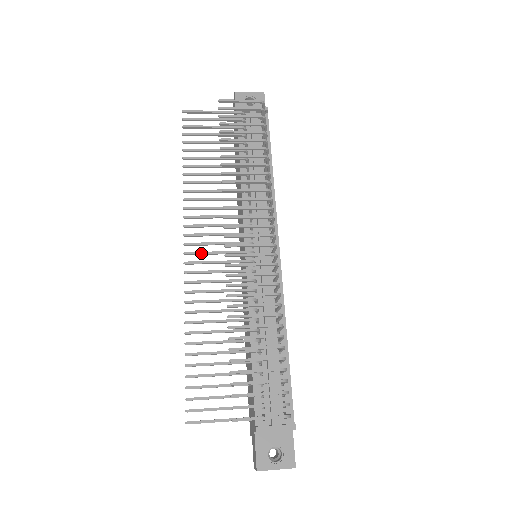
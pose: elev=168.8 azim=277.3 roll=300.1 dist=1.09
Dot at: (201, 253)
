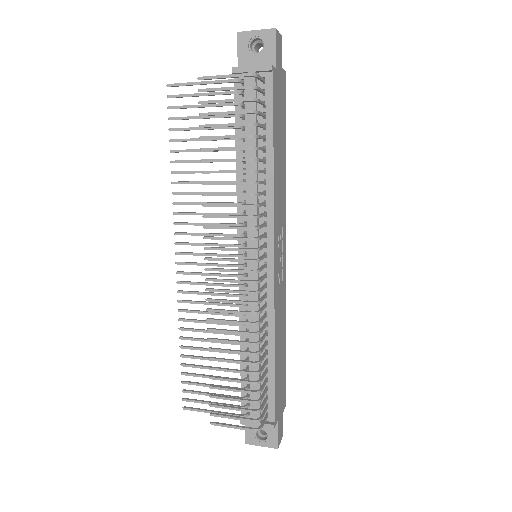
Dot at: (191, 264)
